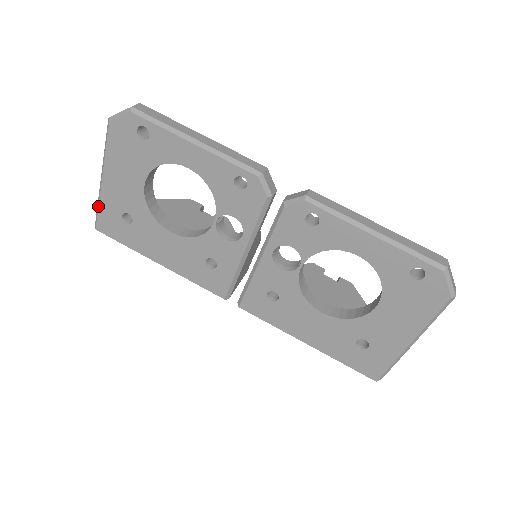
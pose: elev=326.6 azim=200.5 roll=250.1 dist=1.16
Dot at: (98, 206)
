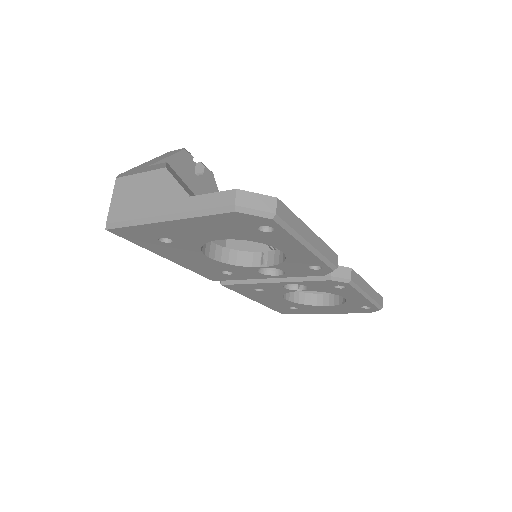
Dot at: (133, 225)
